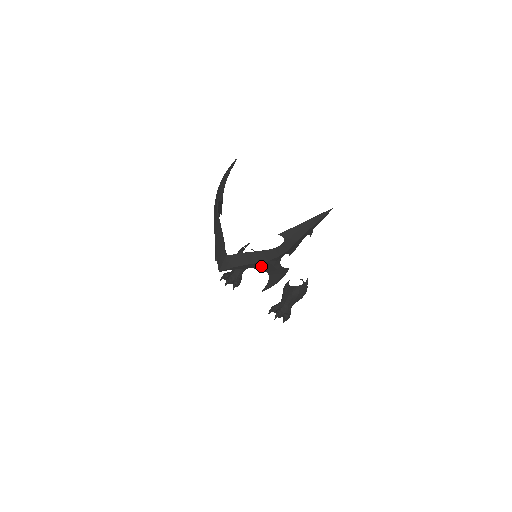
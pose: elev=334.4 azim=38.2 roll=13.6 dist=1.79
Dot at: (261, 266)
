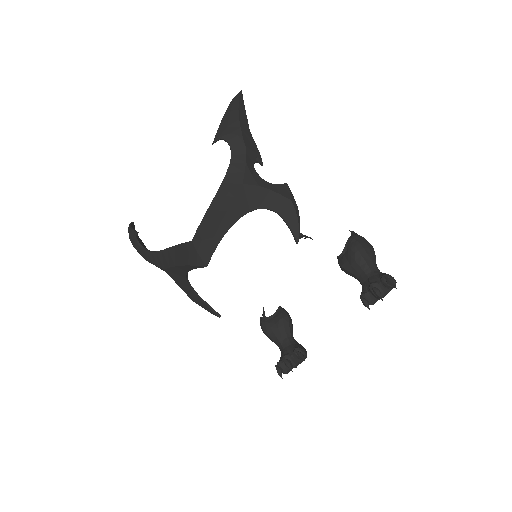
Dot at: (246, 203)
